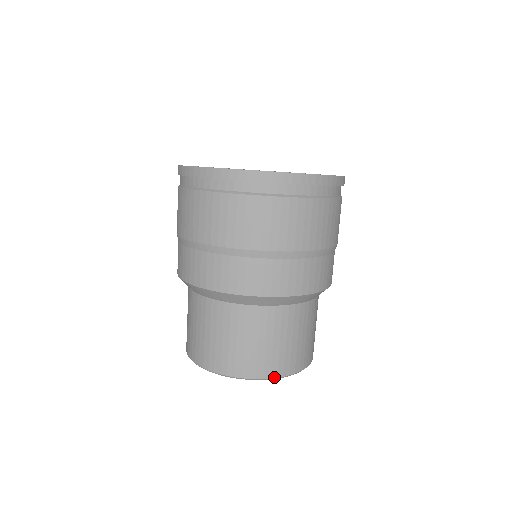
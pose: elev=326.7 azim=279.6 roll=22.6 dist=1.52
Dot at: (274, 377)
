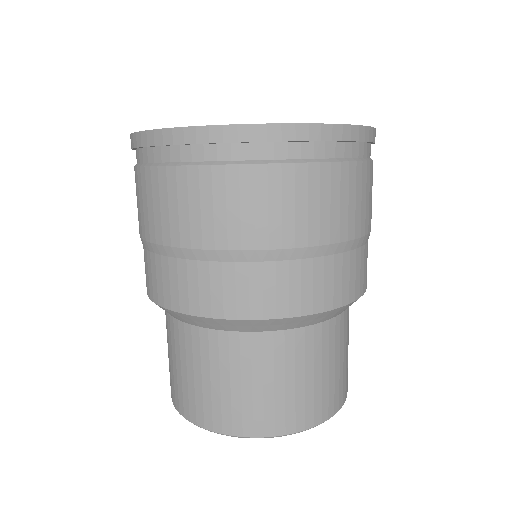
Dot at: (318, 424)
